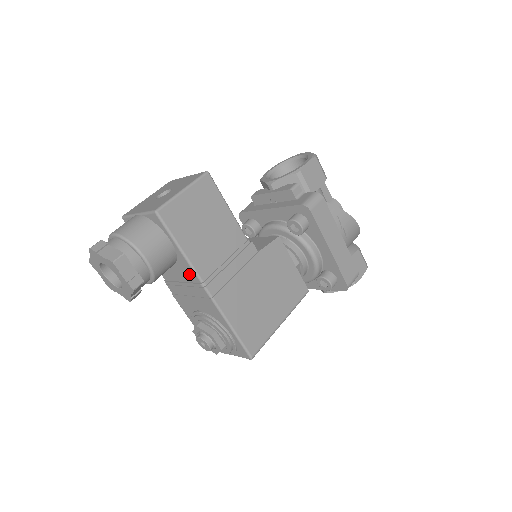
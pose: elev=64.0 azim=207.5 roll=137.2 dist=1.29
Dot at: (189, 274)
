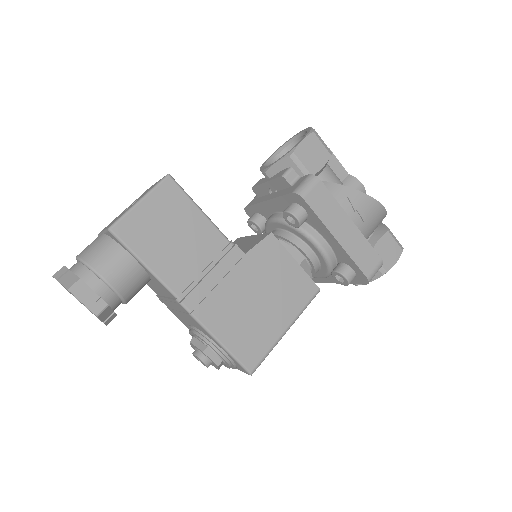
Dot at: (164, 290)
